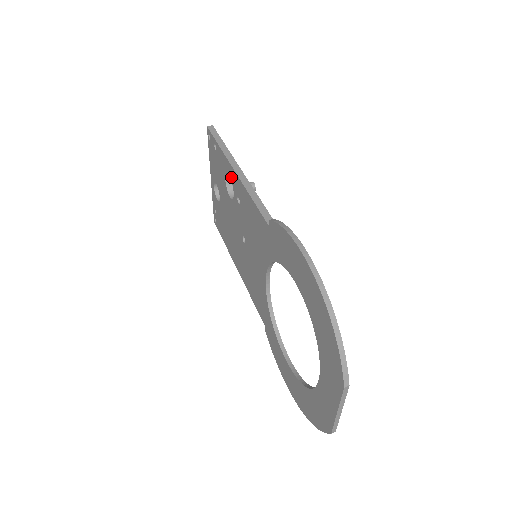
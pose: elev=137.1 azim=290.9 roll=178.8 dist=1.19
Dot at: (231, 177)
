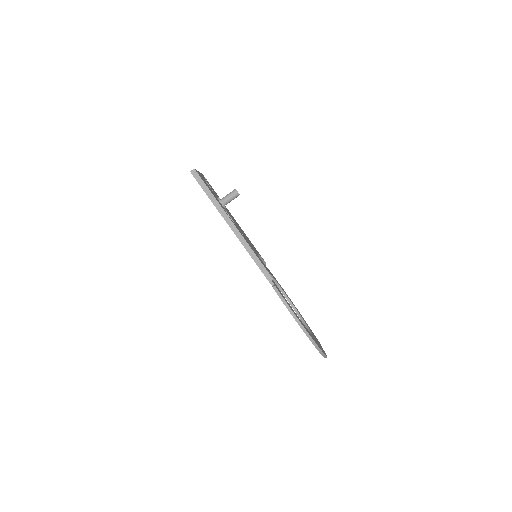
Dot at: occluded
